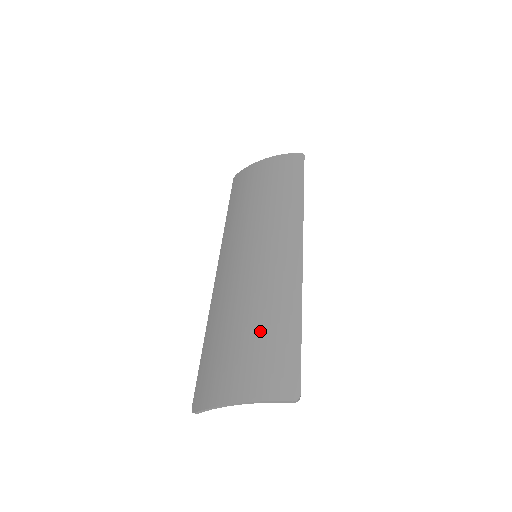
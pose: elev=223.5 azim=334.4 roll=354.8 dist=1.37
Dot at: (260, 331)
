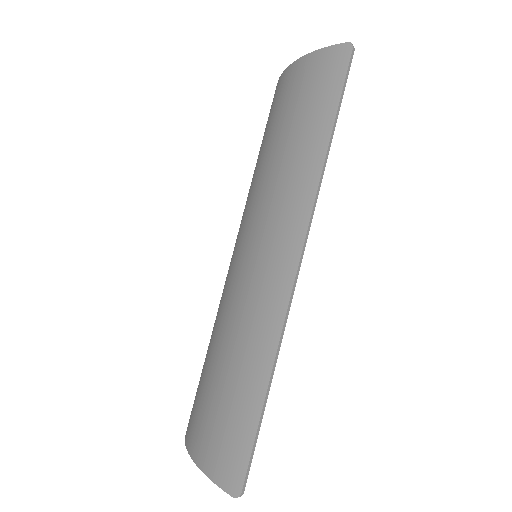
Dot at: (227, 385)
